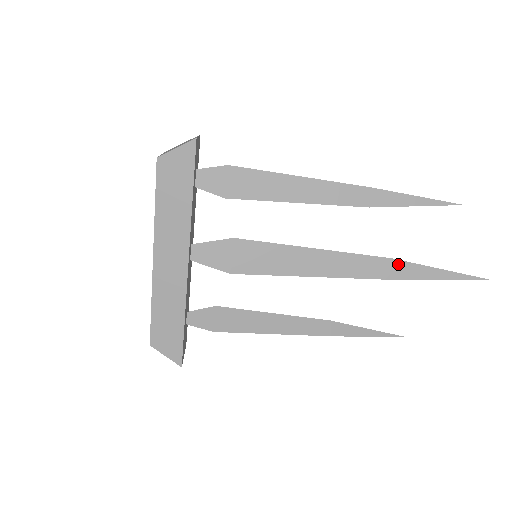
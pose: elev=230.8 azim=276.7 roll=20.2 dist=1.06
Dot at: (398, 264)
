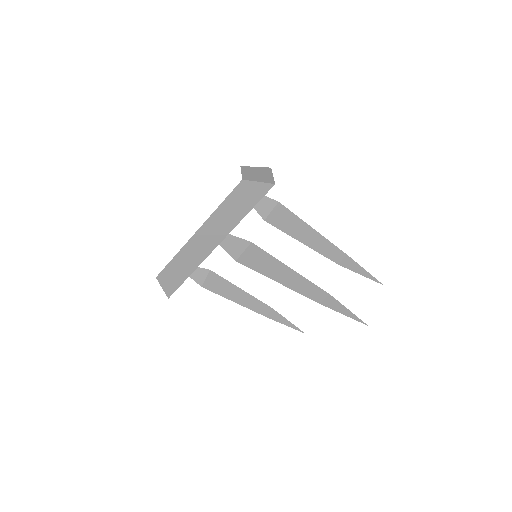
Dot at: (330, 298)
